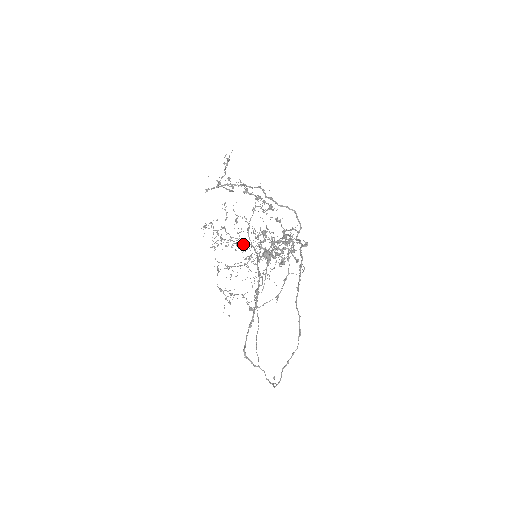
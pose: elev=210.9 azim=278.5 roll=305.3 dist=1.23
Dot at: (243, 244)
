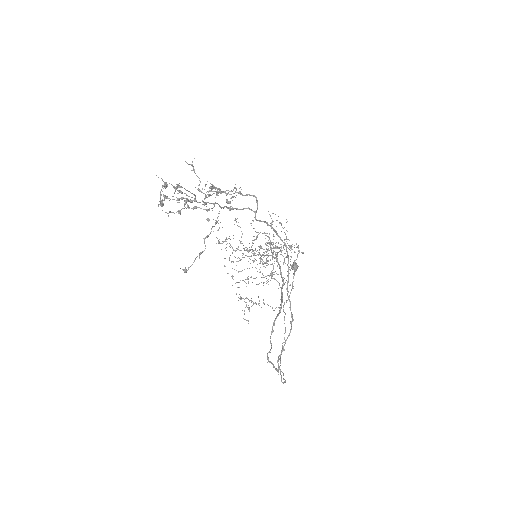
Dot at: (262, 255)
